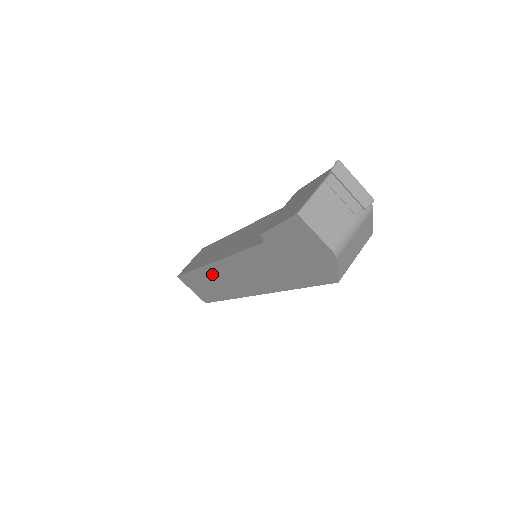
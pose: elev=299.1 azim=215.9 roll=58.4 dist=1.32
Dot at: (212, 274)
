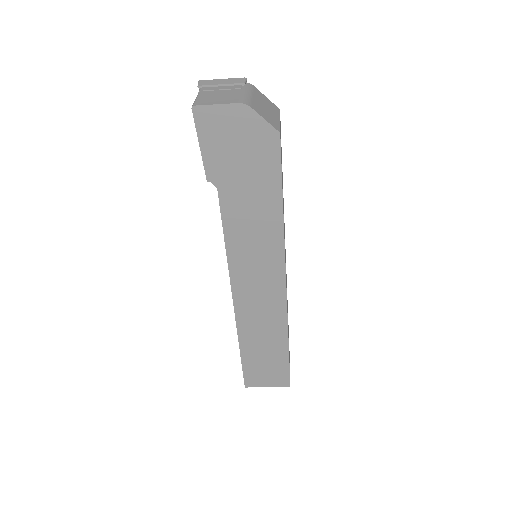
Dot at: (248, 319)
